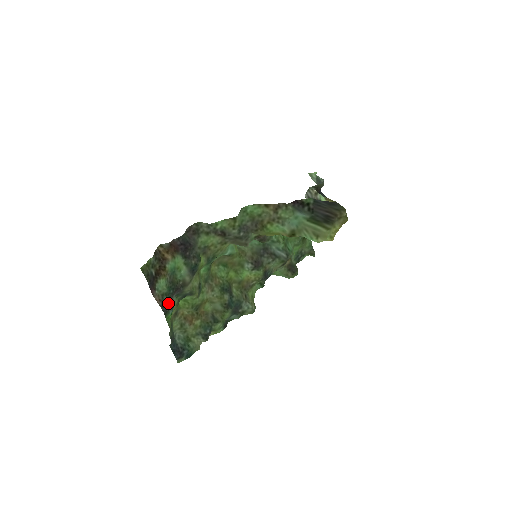
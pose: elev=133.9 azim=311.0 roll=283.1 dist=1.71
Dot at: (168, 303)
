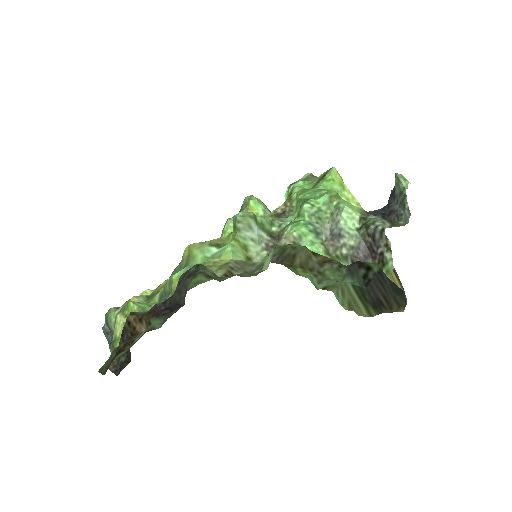
Dot at: (124, 362)
